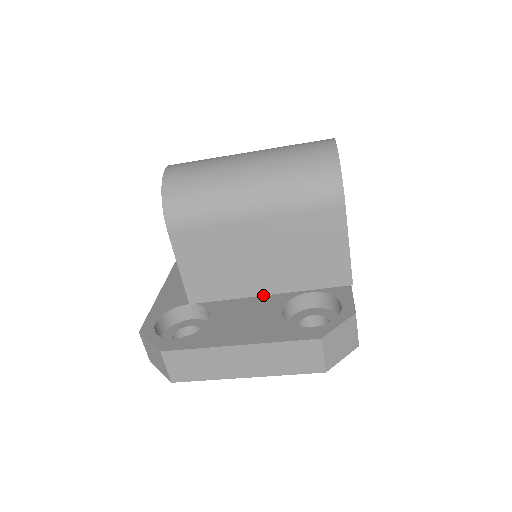
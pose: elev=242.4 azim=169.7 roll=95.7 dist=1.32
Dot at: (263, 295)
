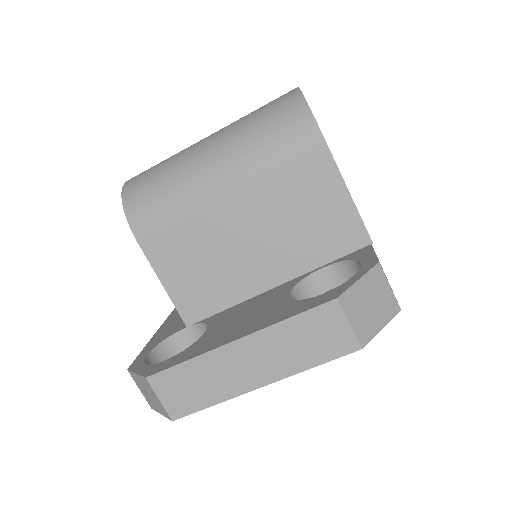
Dot at: (268, 290)
